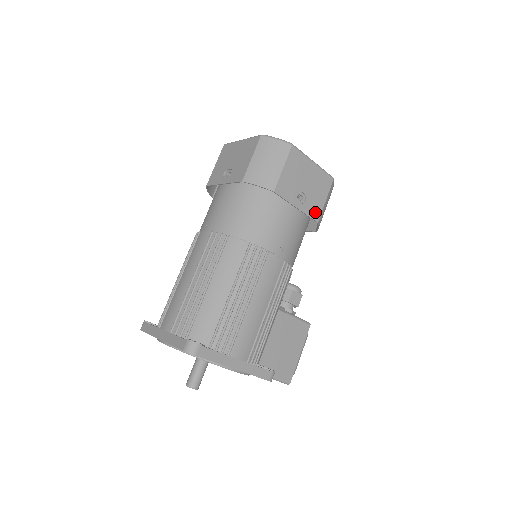
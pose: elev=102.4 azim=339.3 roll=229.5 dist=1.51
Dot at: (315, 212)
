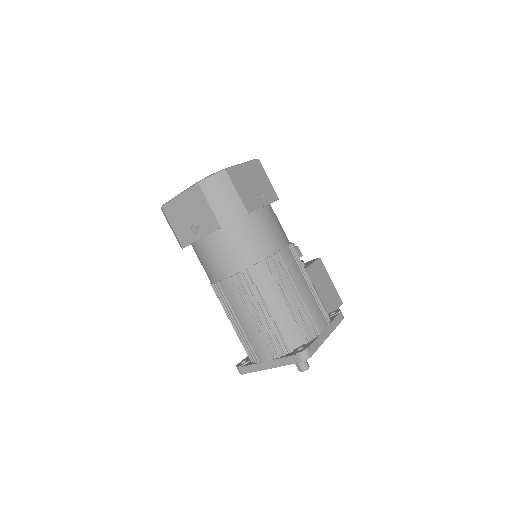
Dot at: (272, 195)
